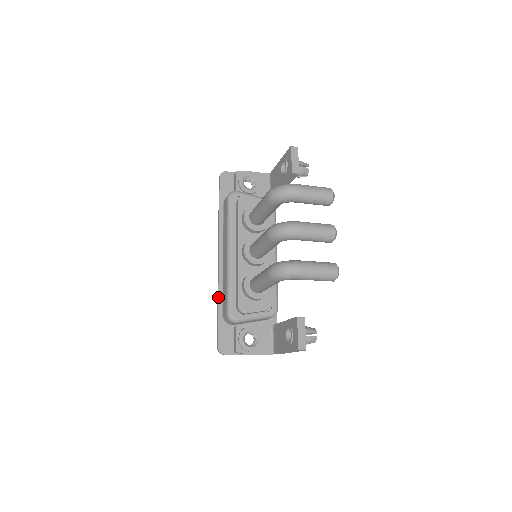
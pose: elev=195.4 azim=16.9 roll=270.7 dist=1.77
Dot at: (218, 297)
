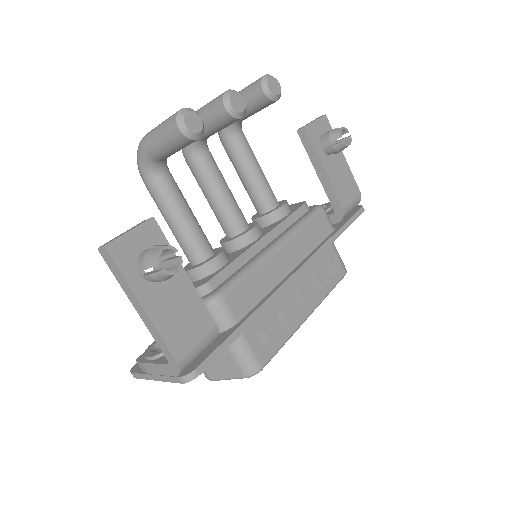
Dot at: occluded
